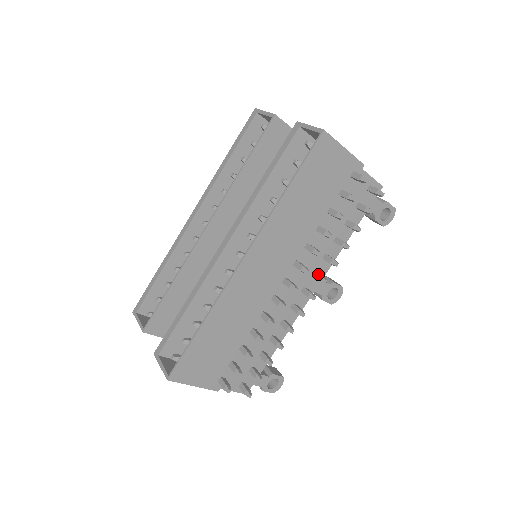
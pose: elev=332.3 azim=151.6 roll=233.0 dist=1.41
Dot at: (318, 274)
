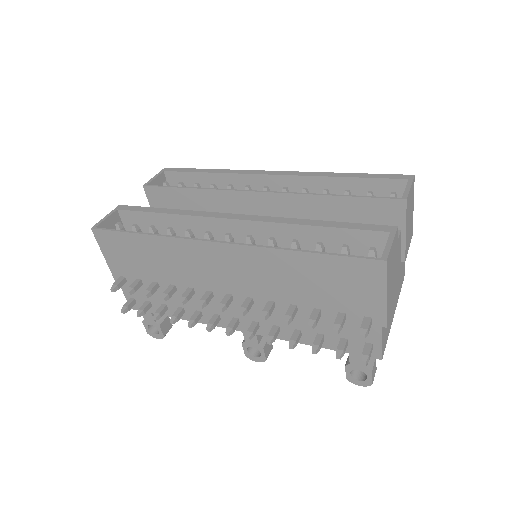
Dot at: (254, 327)
